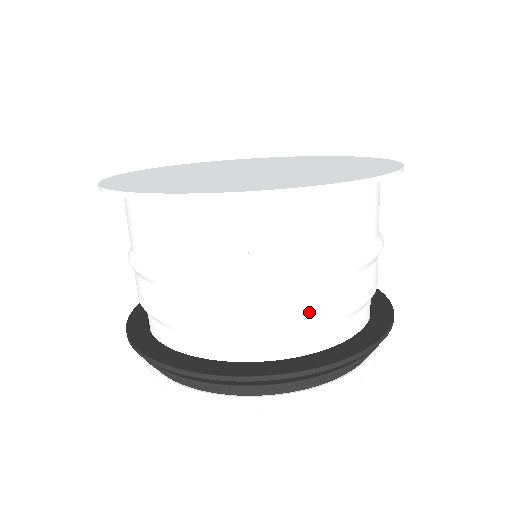
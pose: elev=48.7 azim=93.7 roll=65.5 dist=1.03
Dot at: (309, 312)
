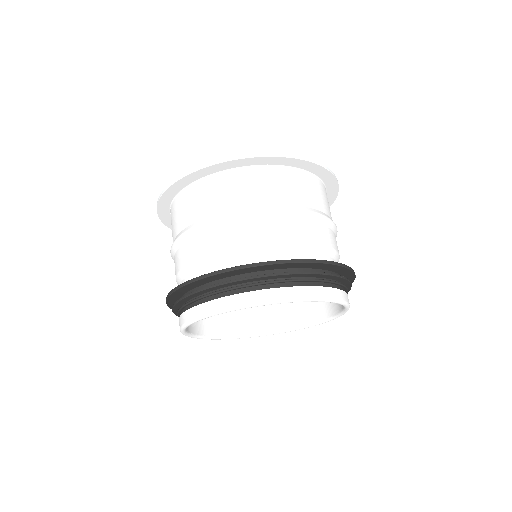
Dot at: (230, 240)
